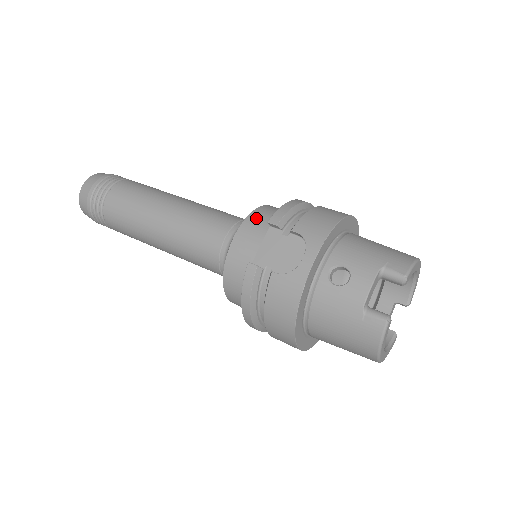
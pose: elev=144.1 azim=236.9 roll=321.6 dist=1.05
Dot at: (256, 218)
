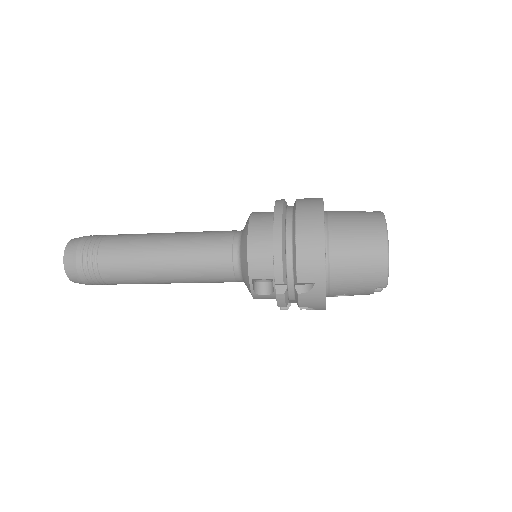
Dot at: occluded
